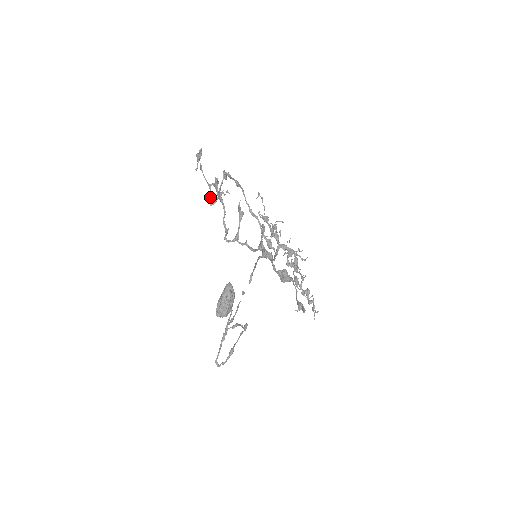
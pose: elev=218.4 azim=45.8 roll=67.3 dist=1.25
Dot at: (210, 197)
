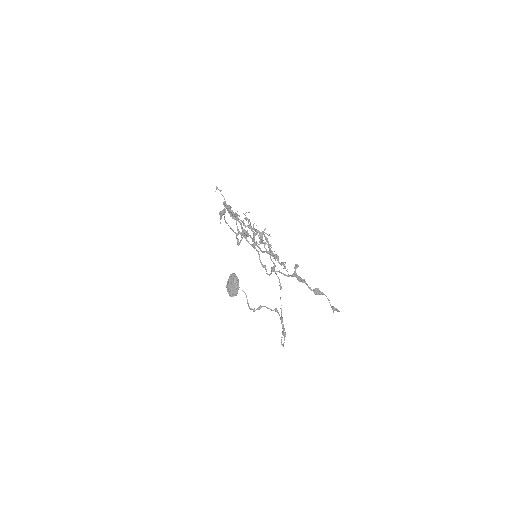
Dot at: (237, 241)
